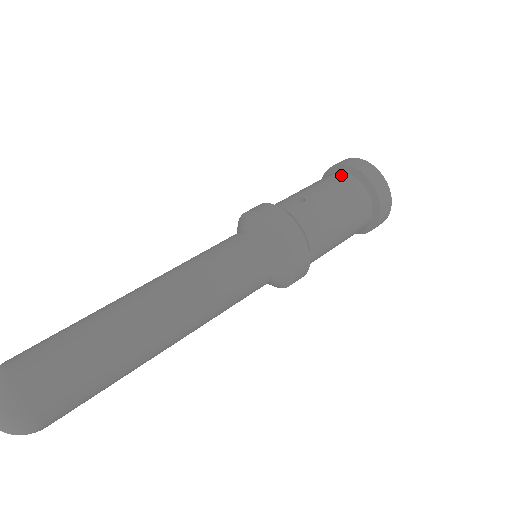
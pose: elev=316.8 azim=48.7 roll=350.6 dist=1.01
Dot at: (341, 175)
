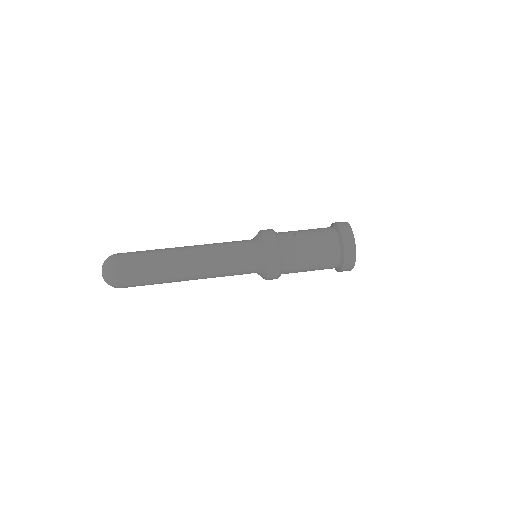
Dot at: (330, 230)
